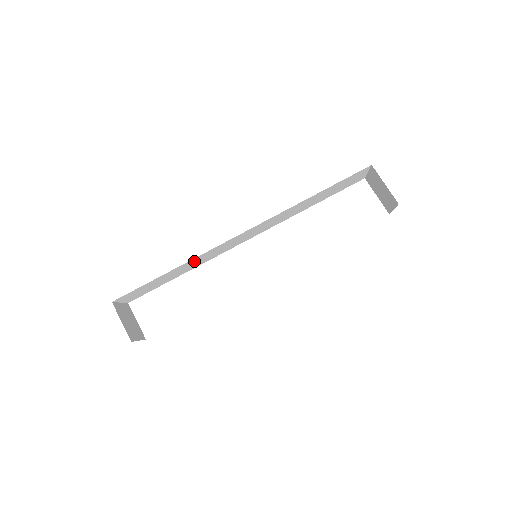
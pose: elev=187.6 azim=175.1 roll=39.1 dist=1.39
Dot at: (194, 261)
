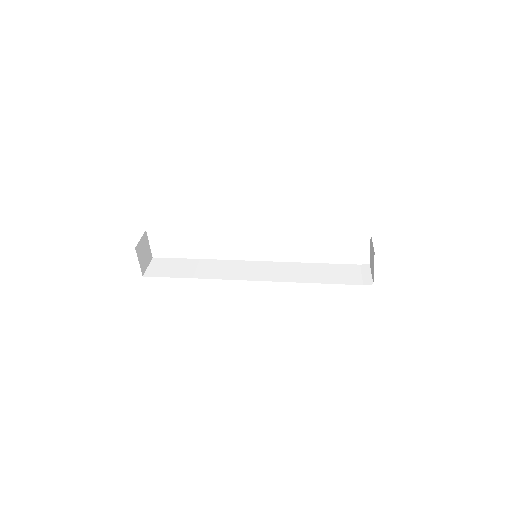
Dot at: occluded
